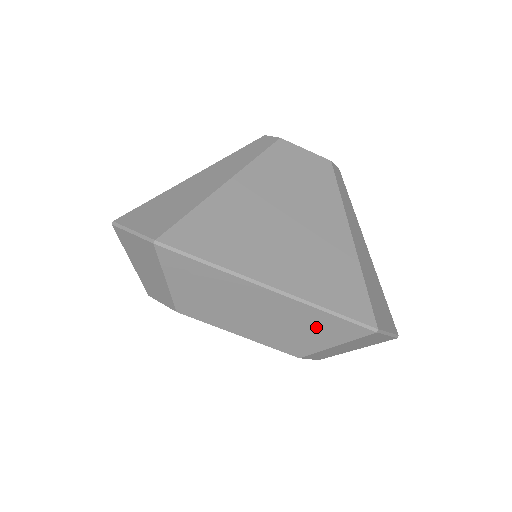
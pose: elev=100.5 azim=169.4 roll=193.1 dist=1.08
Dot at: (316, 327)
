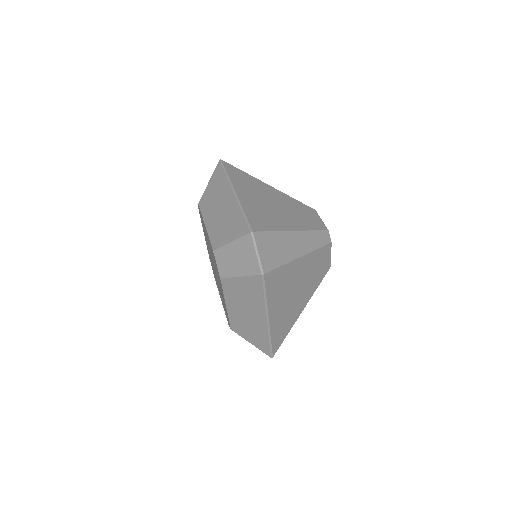
Dot at: (233, 224)
